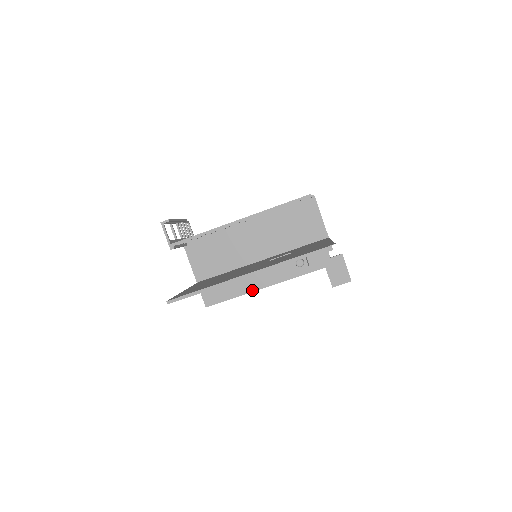
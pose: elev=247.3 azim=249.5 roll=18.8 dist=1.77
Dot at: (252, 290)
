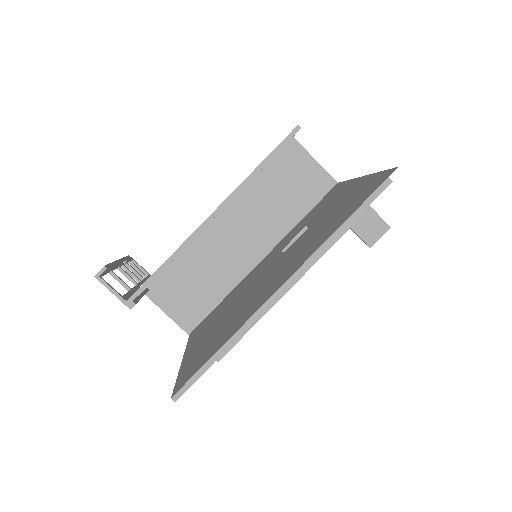
Dot at: (270, 306)
